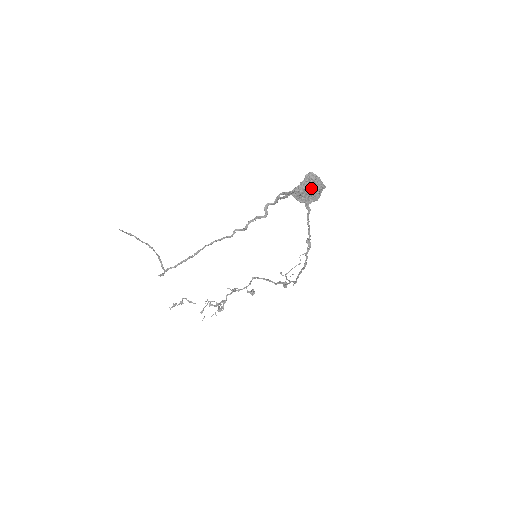
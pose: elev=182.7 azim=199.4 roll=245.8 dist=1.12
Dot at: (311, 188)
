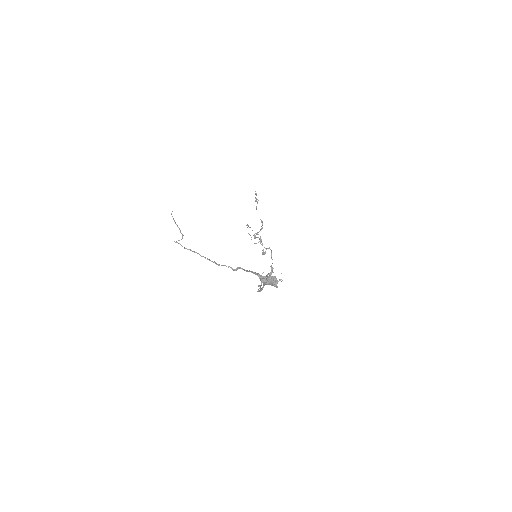
Dot at: (266, 283)
